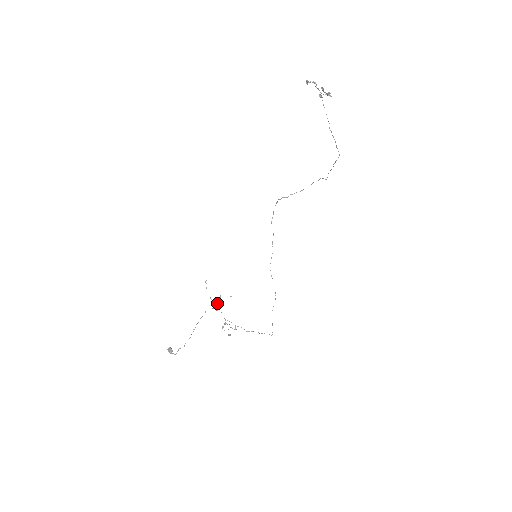
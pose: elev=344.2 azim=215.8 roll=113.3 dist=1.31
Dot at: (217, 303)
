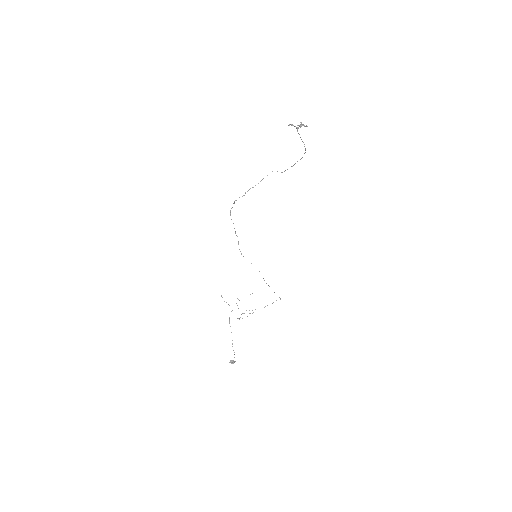
Dot at: (237, 305)
